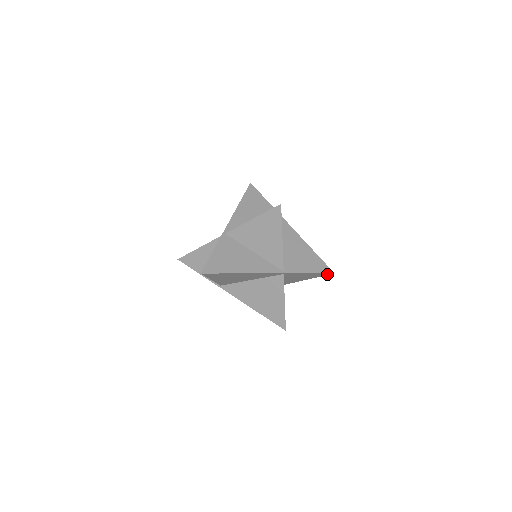
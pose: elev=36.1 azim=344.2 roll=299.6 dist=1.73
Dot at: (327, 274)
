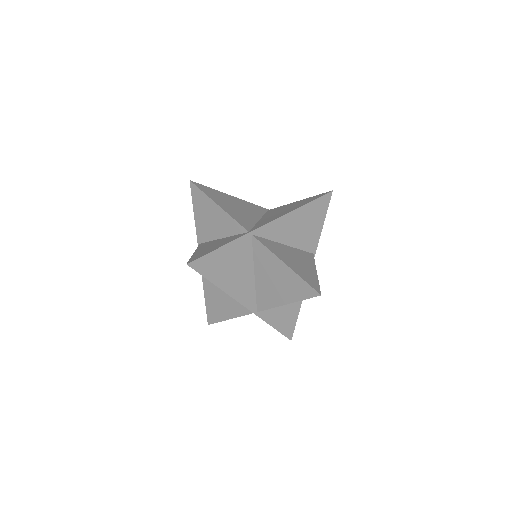
Dot at: occluded
